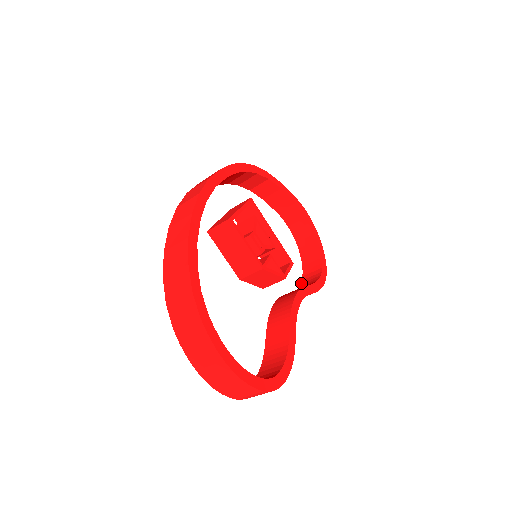
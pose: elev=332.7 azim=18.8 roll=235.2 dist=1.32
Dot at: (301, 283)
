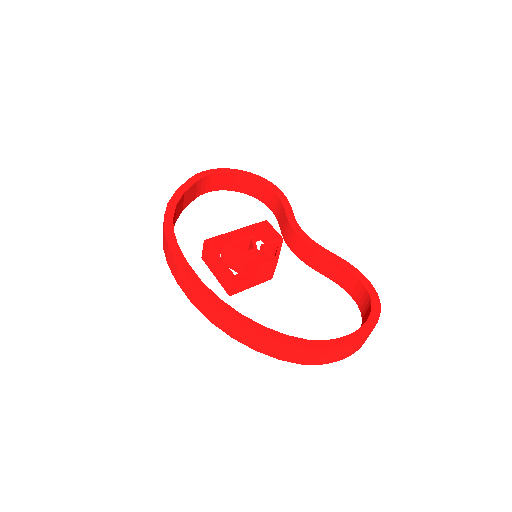
Dot at: (268, 207)
